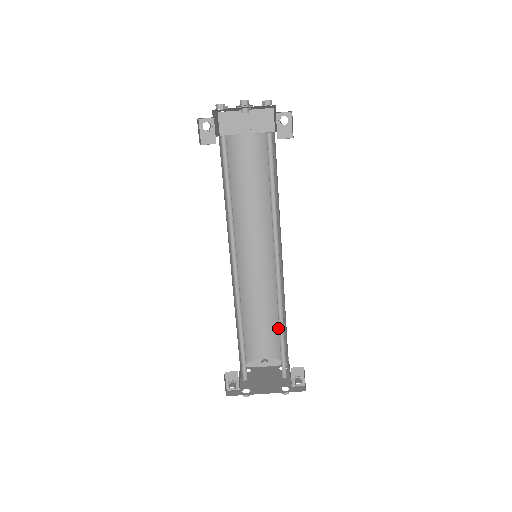
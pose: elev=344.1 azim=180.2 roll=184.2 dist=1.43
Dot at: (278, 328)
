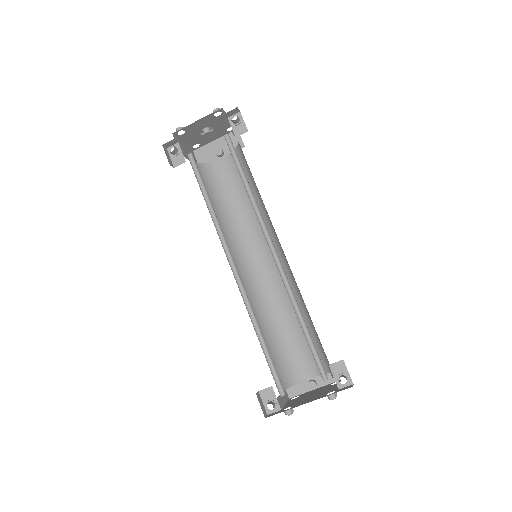
Dot at: (311, 335)
